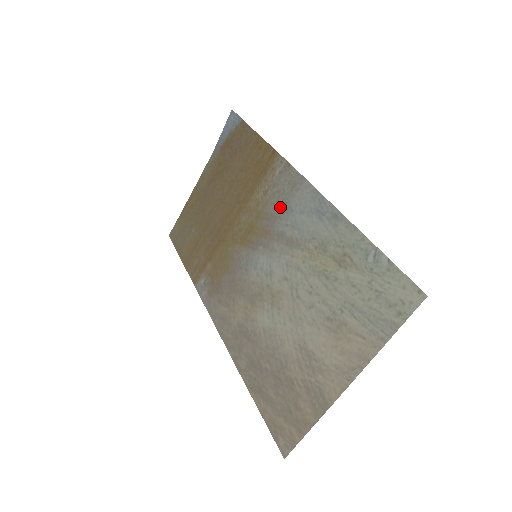
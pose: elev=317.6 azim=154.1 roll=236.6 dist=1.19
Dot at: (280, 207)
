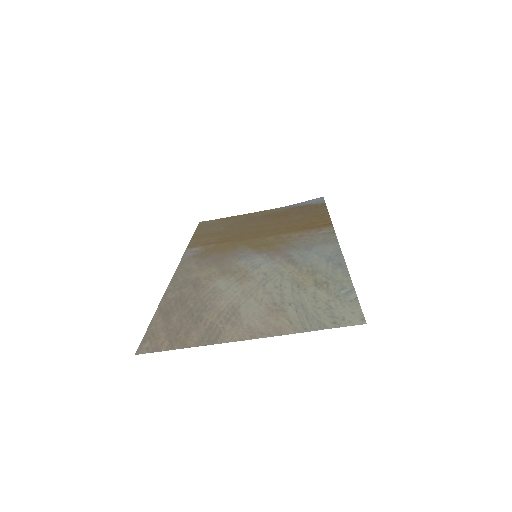
Dot at: (304, 245)
